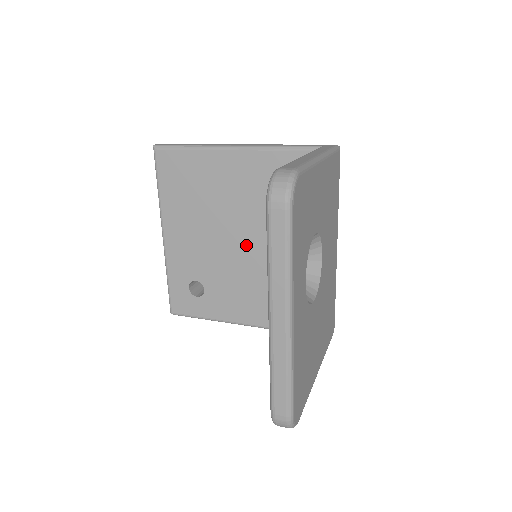
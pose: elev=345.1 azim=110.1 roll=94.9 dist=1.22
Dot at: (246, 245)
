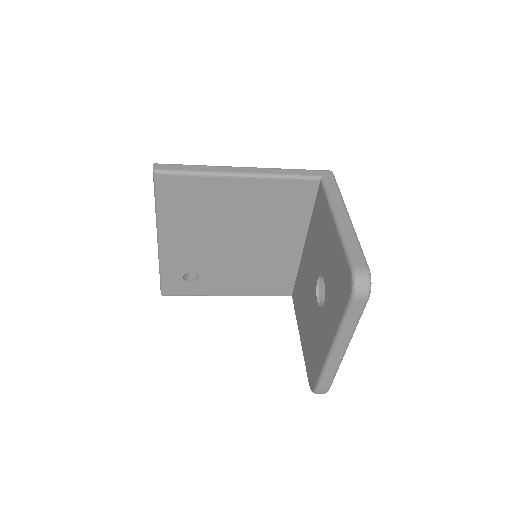
Dot at: (243, 245)
